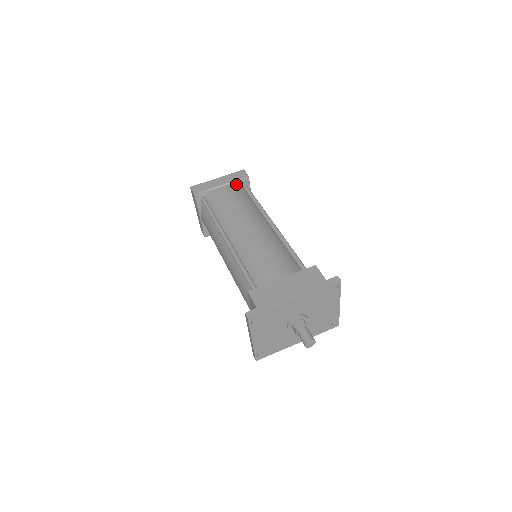
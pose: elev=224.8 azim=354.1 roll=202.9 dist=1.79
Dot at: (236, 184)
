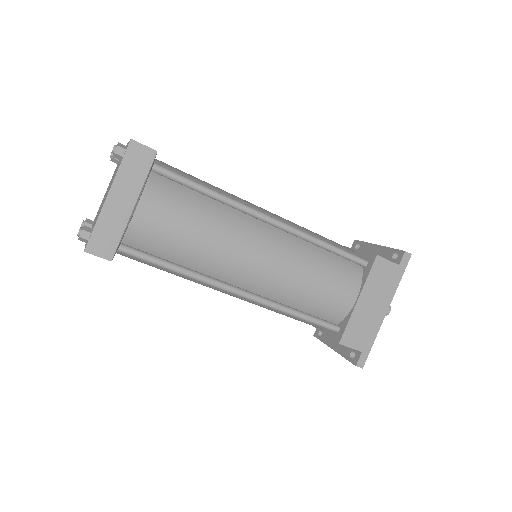
Dot at: (146, 180)
